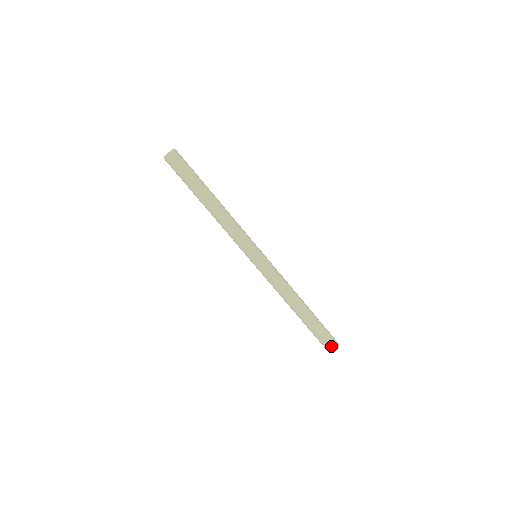
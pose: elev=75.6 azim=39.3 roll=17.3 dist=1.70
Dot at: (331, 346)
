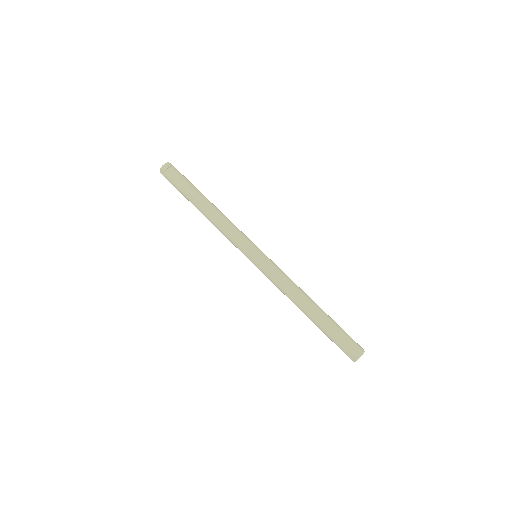
Dot at: (358, 346)
